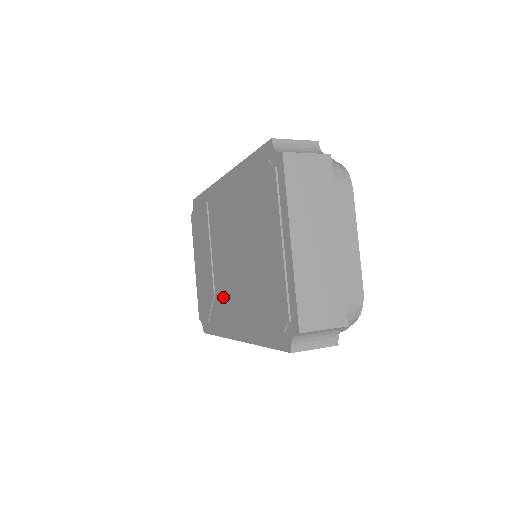
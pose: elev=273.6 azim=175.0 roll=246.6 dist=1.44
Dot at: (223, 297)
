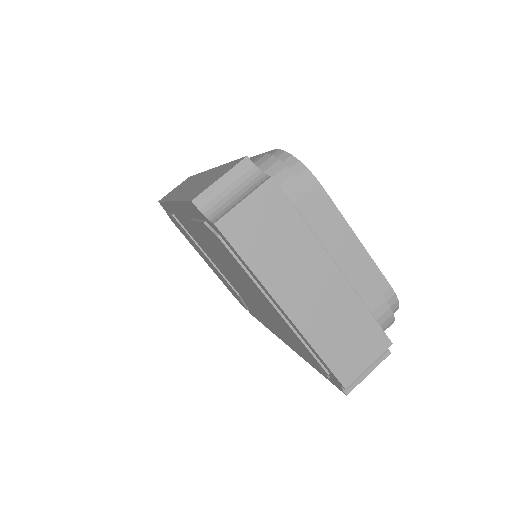
Dot at: occluded
